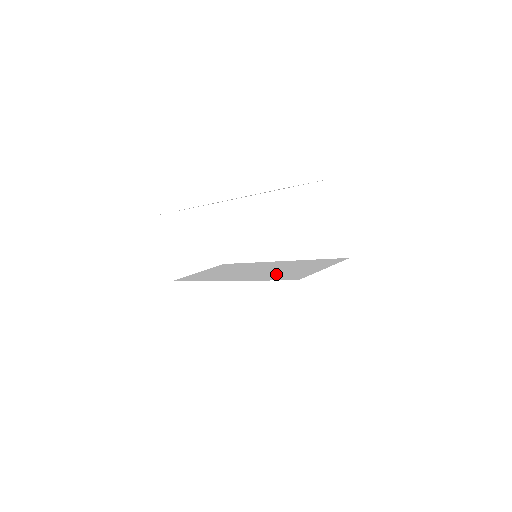
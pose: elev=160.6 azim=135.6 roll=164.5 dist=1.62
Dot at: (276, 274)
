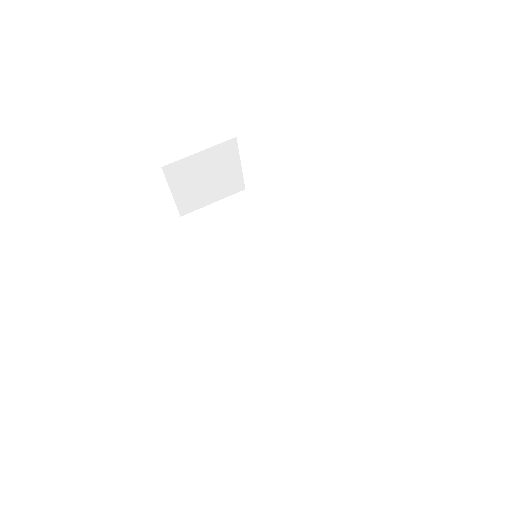
Dot at: (254, 317)
